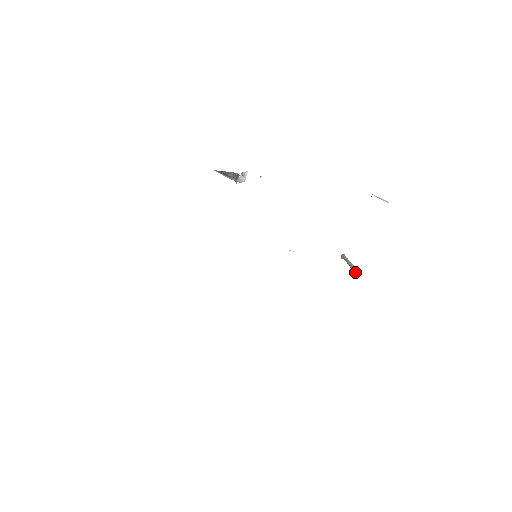
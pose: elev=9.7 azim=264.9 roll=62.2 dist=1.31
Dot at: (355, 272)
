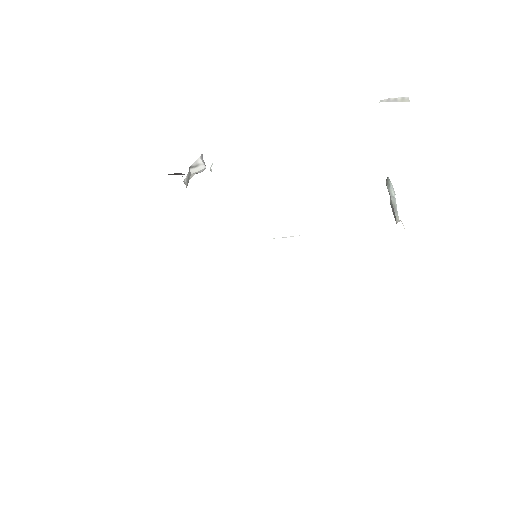
Dot at: occluded
